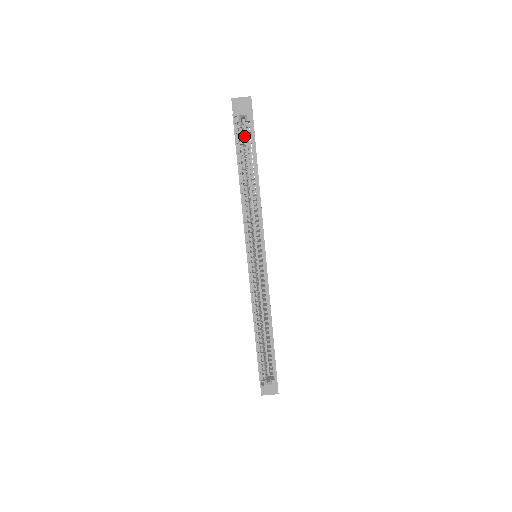
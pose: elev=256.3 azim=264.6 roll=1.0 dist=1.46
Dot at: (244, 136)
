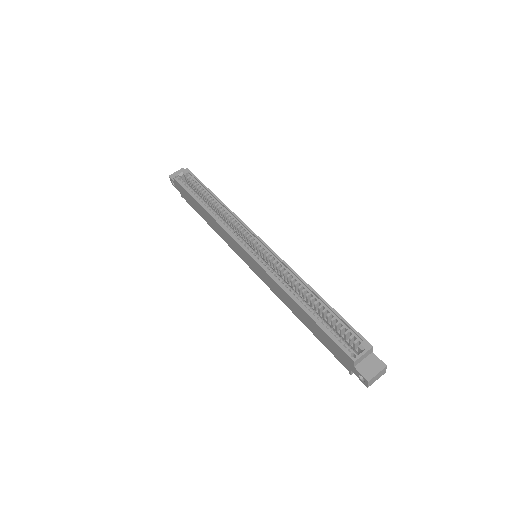
Dot at: occluded
